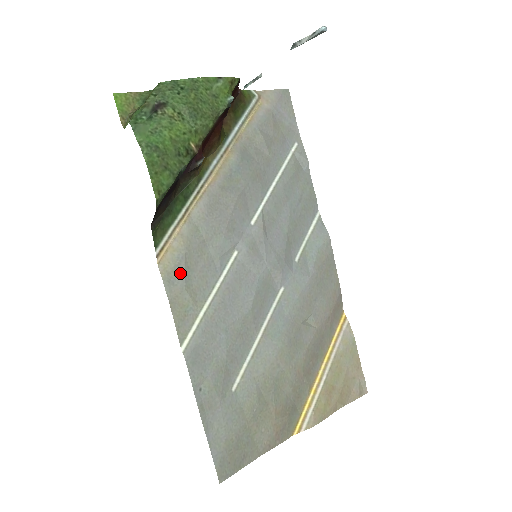
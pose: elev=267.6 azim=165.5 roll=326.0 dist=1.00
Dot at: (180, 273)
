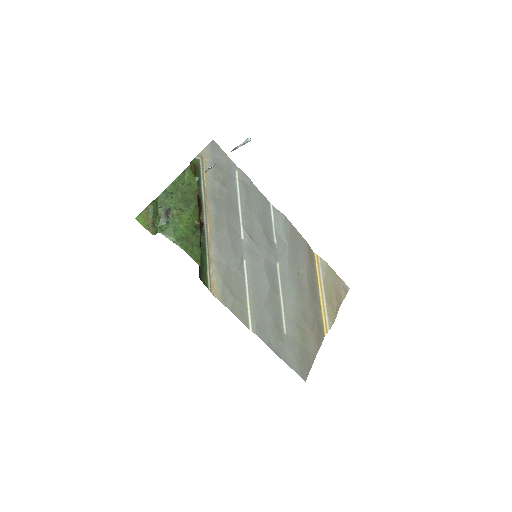
Dot at: (227, 293)
